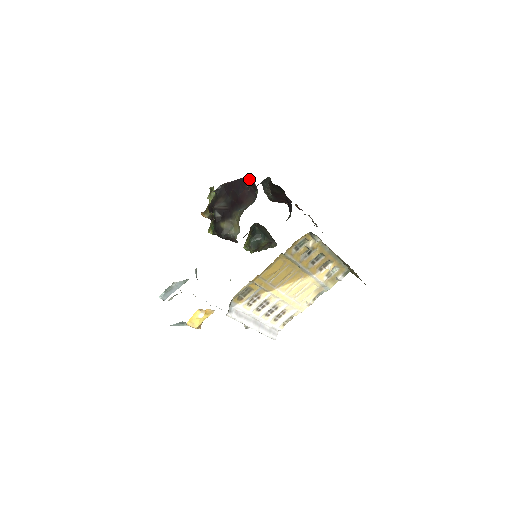
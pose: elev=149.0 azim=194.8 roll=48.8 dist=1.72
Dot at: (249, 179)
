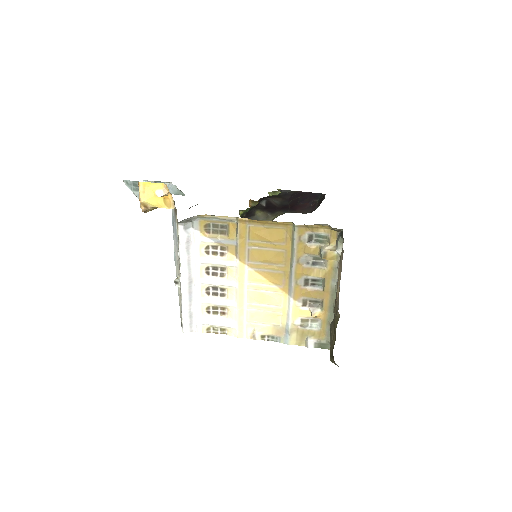
Dot at: occluded
